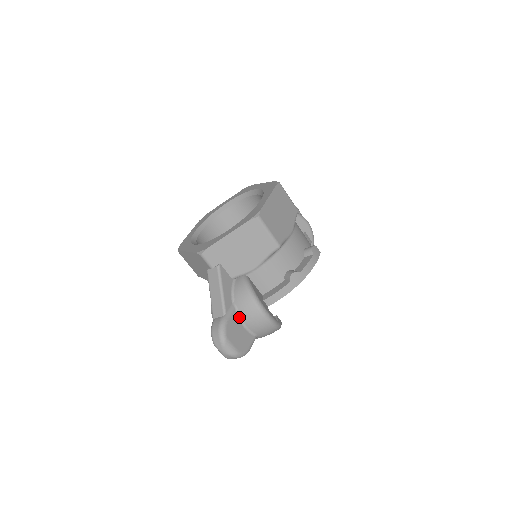
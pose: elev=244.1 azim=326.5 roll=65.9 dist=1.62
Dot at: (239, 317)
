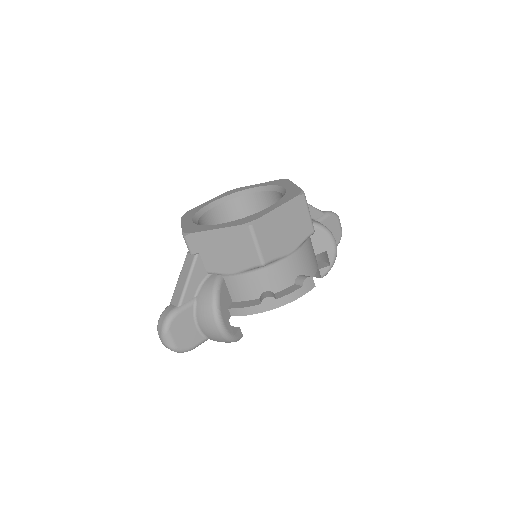
Dot at: (195, 314)
